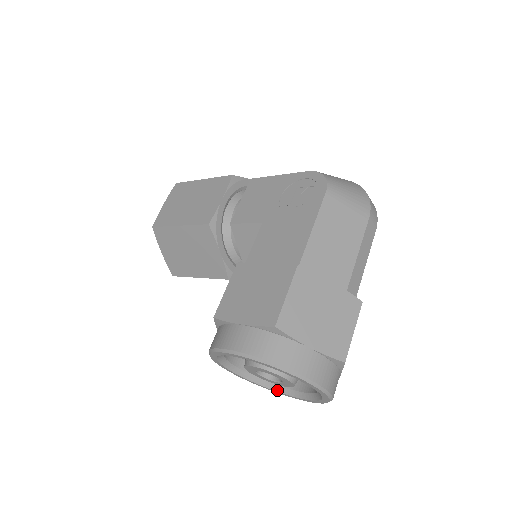
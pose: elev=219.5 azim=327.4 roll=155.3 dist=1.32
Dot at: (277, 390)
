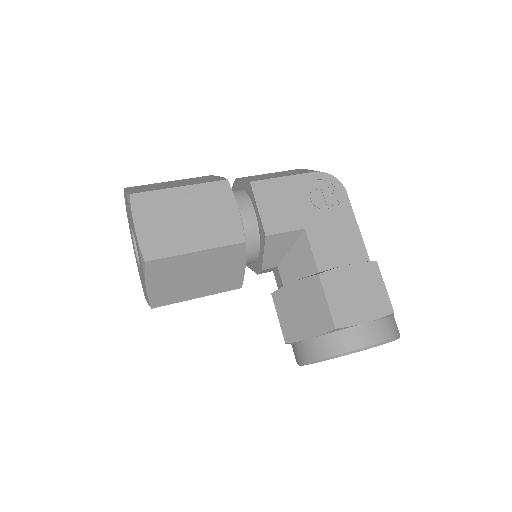
Dot at: occluded
